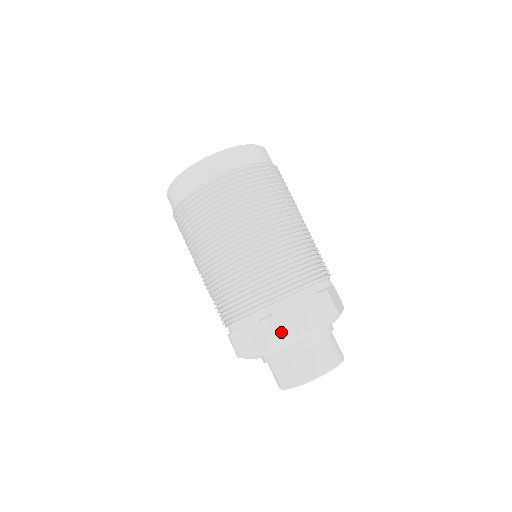
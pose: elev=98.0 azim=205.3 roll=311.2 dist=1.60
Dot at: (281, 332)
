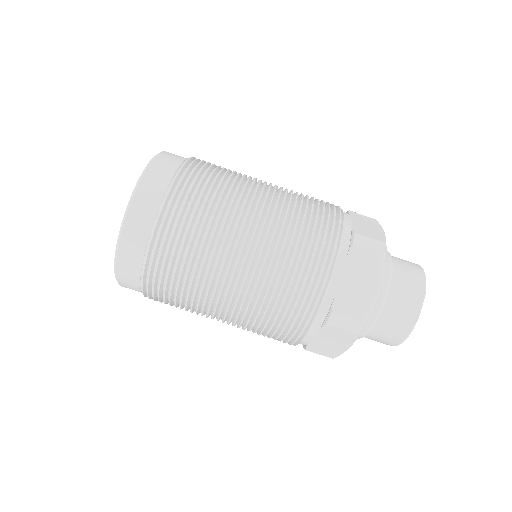
Dot at: (376, 239)
